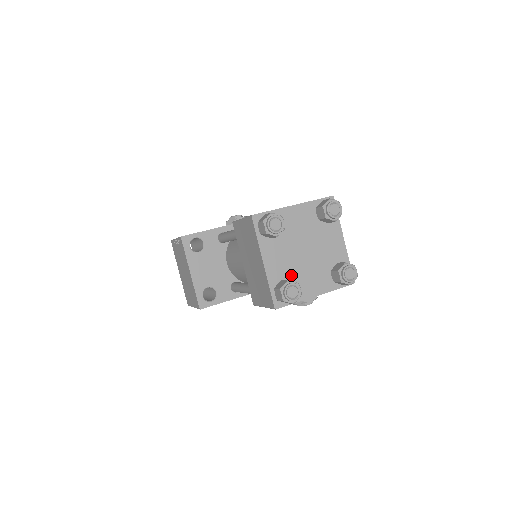
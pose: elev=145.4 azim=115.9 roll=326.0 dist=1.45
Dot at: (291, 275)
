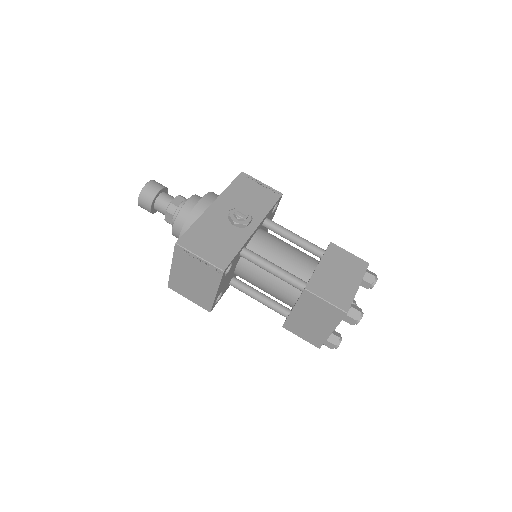
Dot at: occluded
